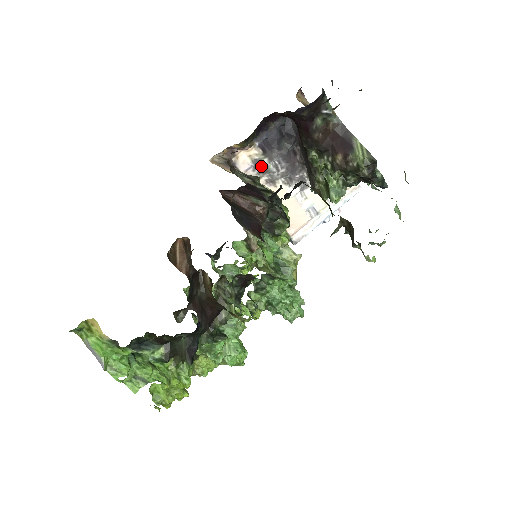
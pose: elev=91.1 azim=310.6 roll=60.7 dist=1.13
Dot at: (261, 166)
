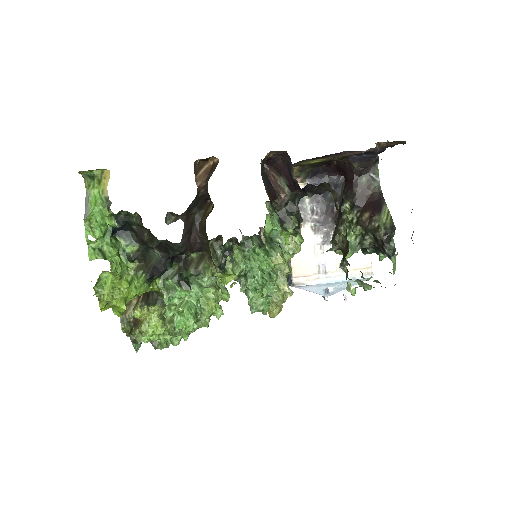
Dot at: (301, 203)
